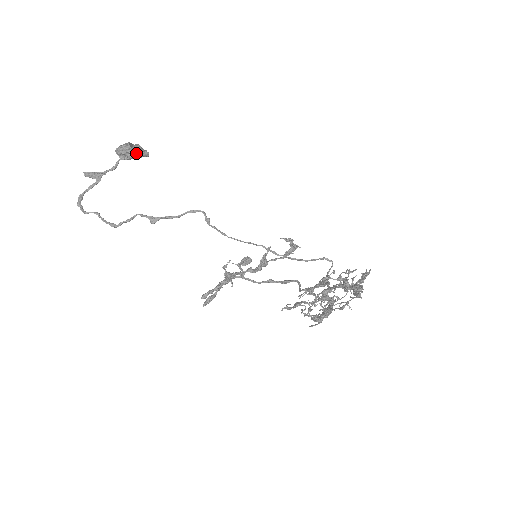
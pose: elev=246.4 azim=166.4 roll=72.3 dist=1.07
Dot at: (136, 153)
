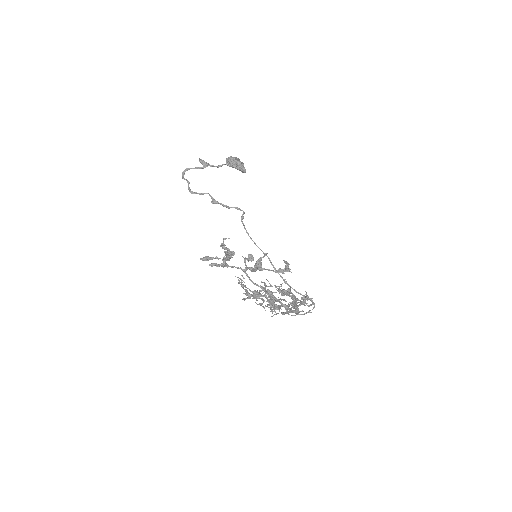
Dot at: (236, 164)
